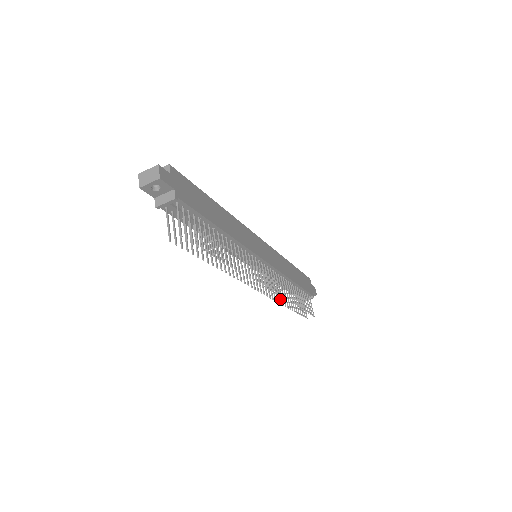
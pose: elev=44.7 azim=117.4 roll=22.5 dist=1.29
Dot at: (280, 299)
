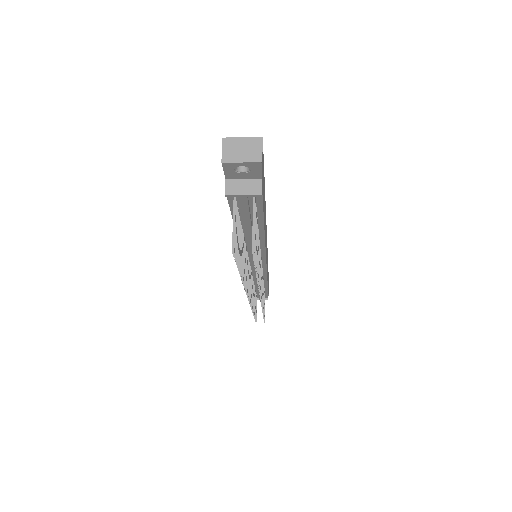
Dot at: occluded
